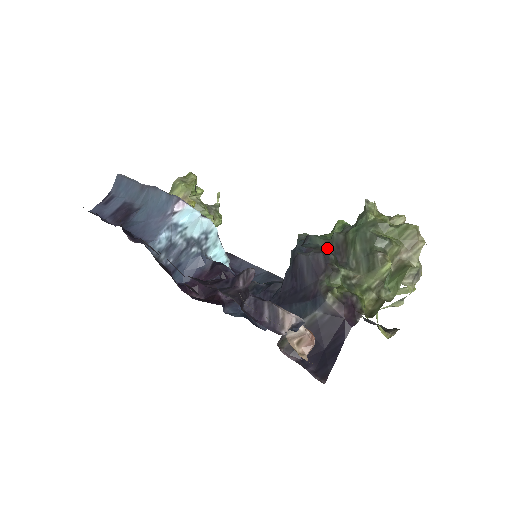
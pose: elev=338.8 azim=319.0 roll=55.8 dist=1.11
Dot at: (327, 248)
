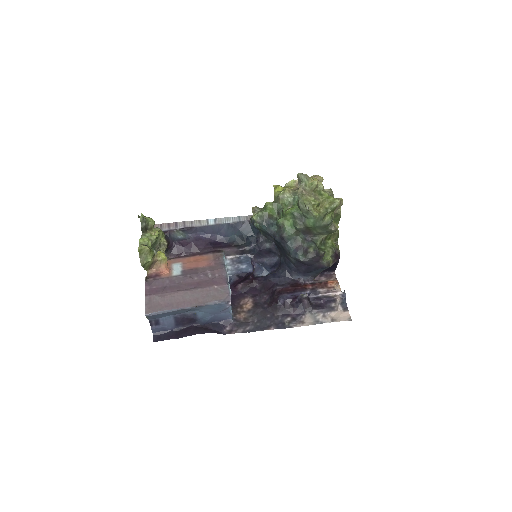
Dot at: (299, 235)
